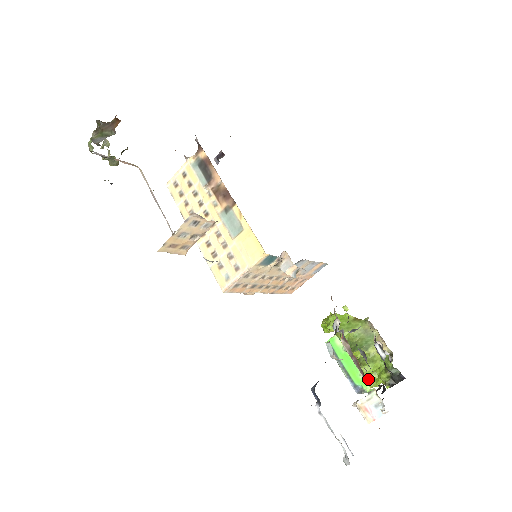
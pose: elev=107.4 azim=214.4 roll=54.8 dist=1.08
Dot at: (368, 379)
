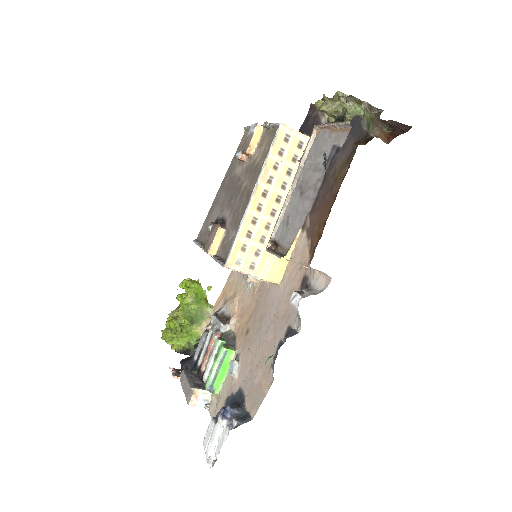
Dot at: (172, 338)
